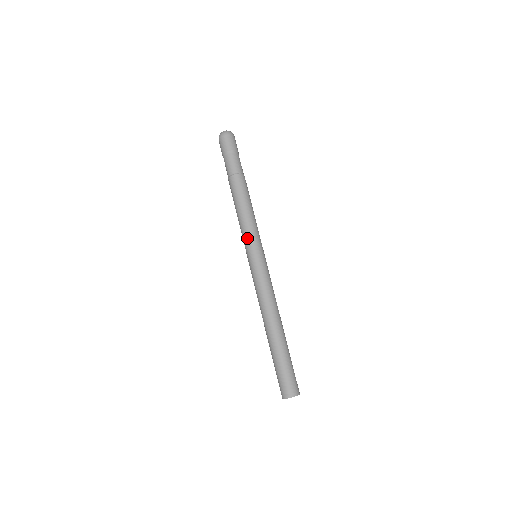
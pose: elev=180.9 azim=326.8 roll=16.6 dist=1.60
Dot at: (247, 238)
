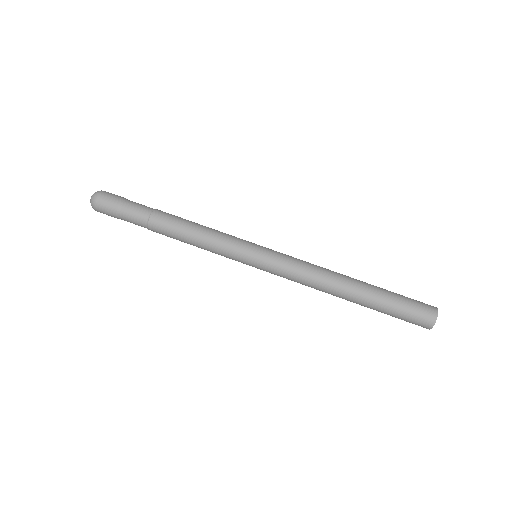
Dot at: (233, 245)
